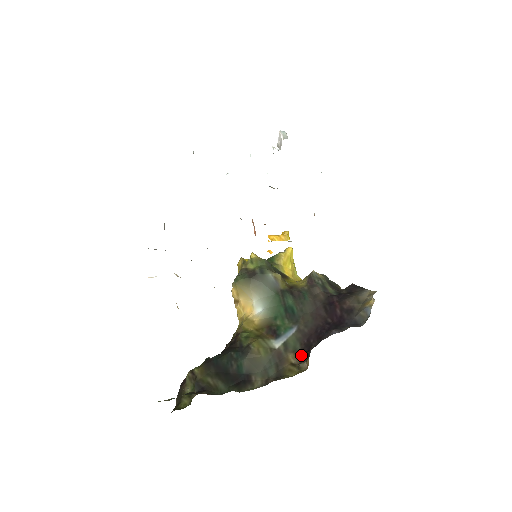
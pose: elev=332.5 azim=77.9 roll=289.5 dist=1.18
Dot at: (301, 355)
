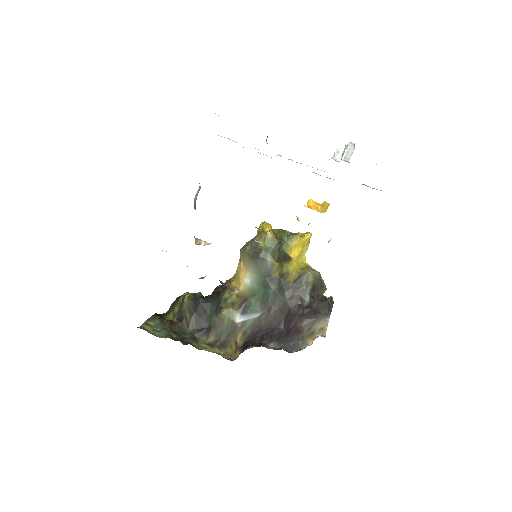
Dot at: (245, 341)
